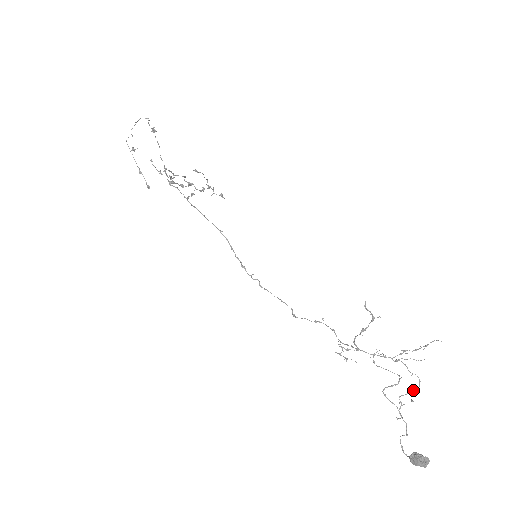
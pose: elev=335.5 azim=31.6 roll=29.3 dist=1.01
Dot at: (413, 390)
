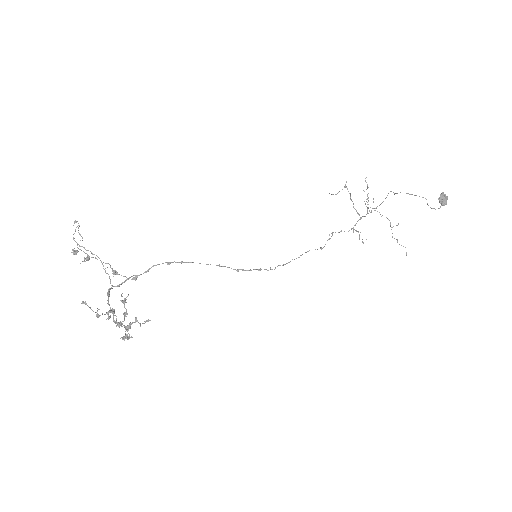
Dot at: (390, 224)
